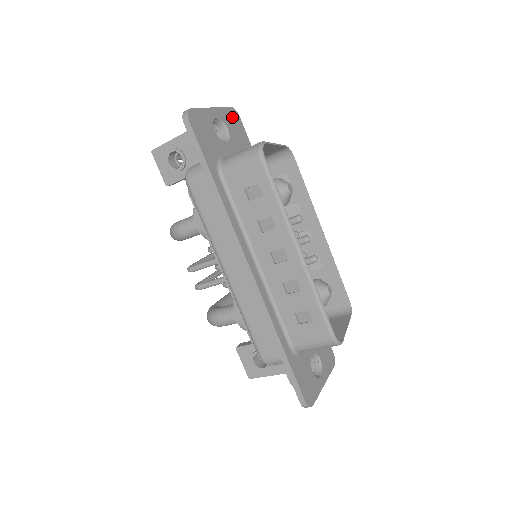
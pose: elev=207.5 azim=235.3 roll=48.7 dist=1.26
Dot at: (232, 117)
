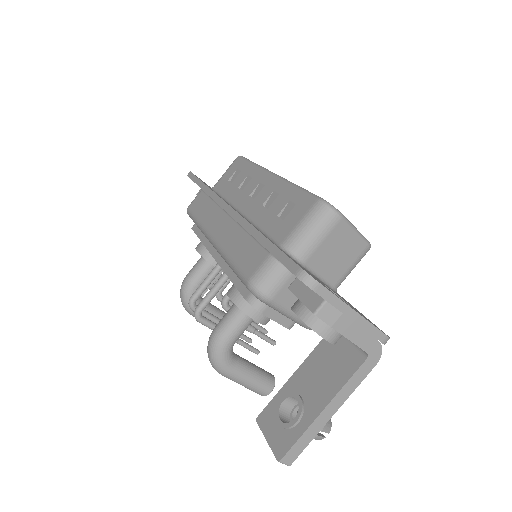
Dot at: occluded
